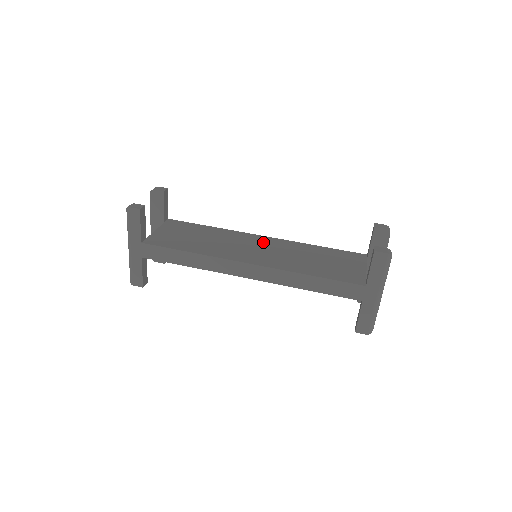
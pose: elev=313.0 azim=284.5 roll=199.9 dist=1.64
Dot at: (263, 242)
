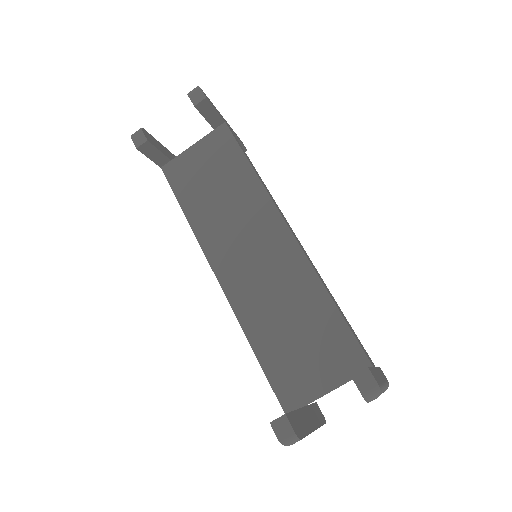
Dot at: (273, 244)
